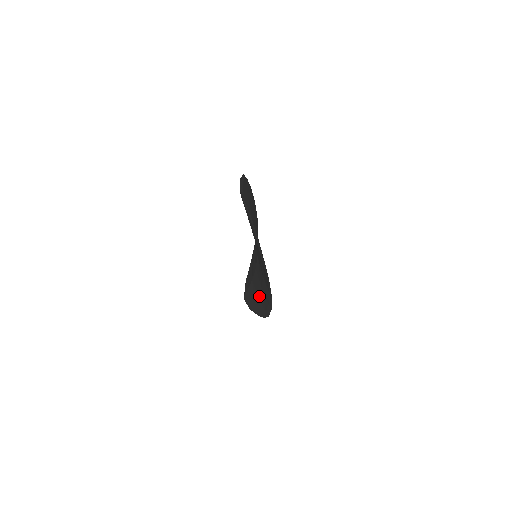
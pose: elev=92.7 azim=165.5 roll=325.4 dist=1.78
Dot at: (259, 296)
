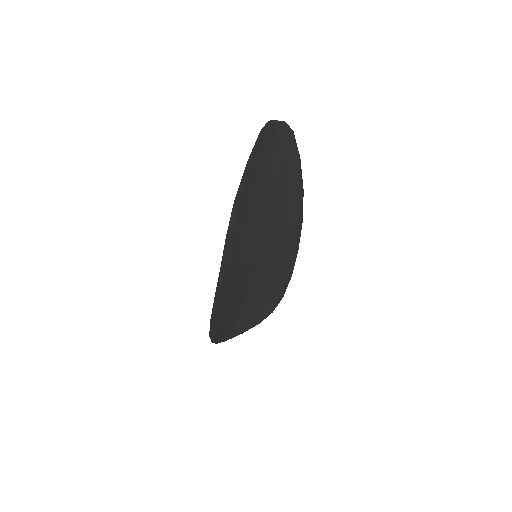
Dot at: occluded
